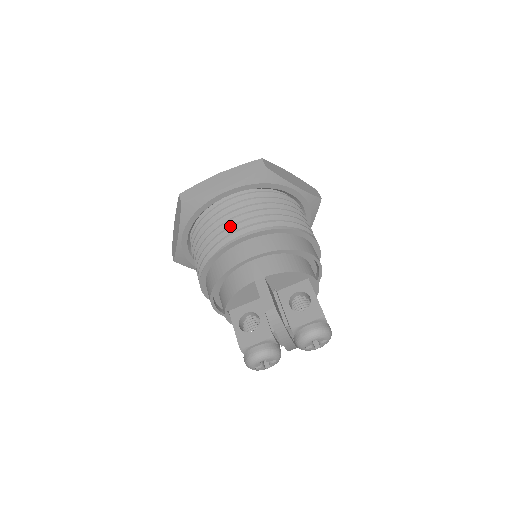
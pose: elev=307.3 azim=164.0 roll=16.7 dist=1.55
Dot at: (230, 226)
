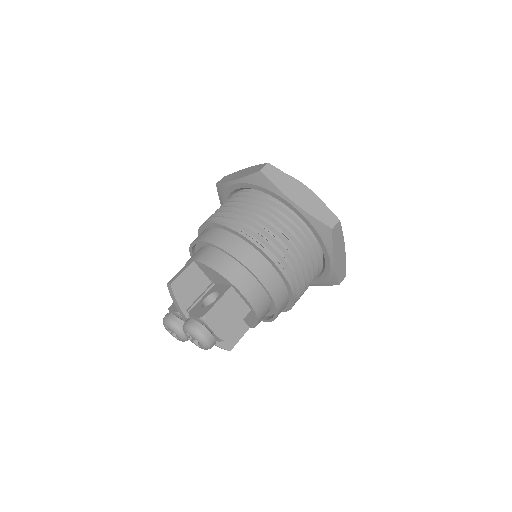
Dot at: occluded
